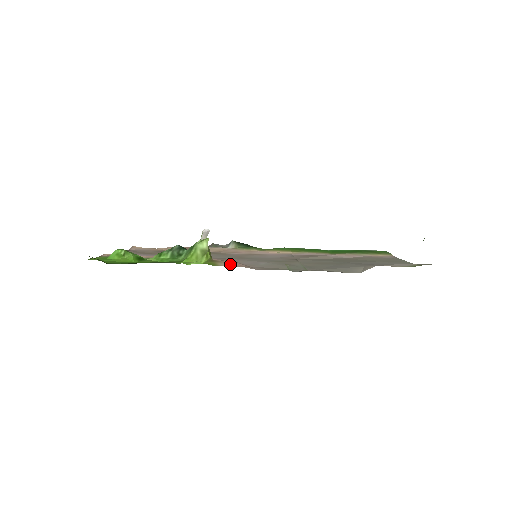
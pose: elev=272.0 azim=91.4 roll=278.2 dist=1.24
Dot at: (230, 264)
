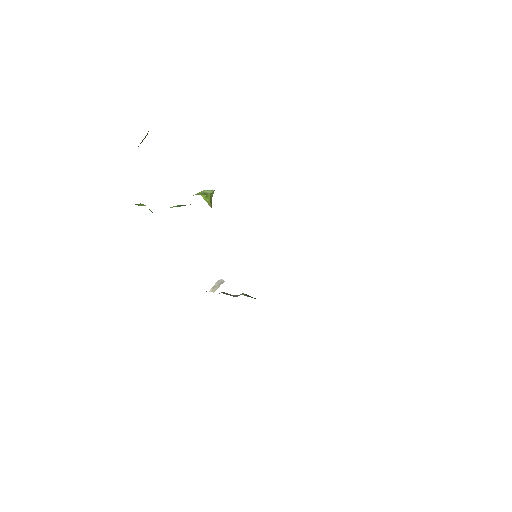
Dot at: occluded
